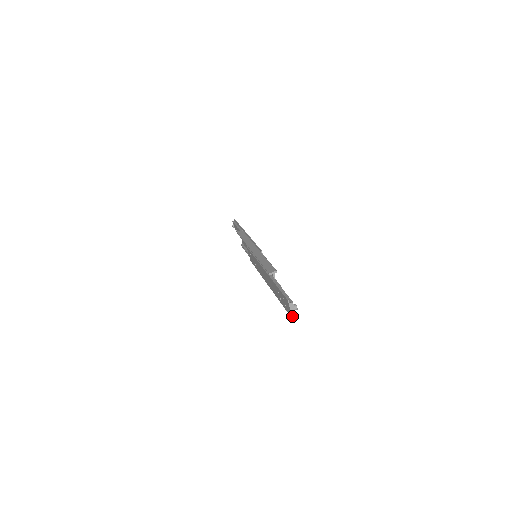
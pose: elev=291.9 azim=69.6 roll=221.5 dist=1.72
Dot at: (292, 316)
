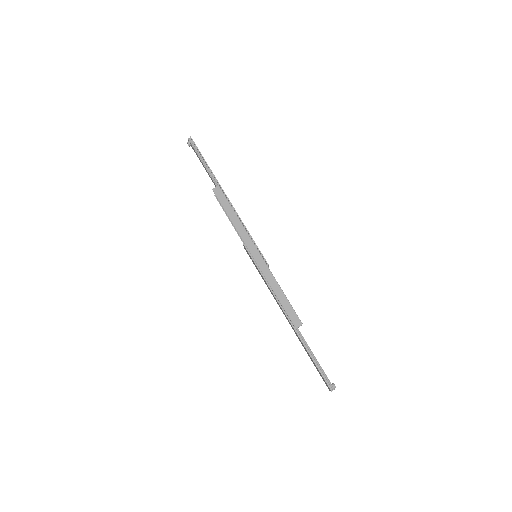
Dot at: occluded
